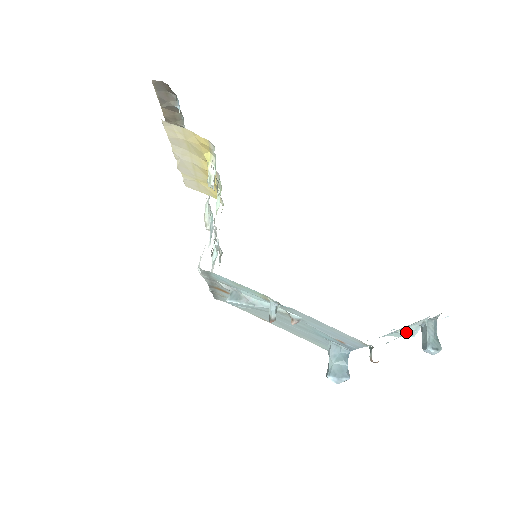
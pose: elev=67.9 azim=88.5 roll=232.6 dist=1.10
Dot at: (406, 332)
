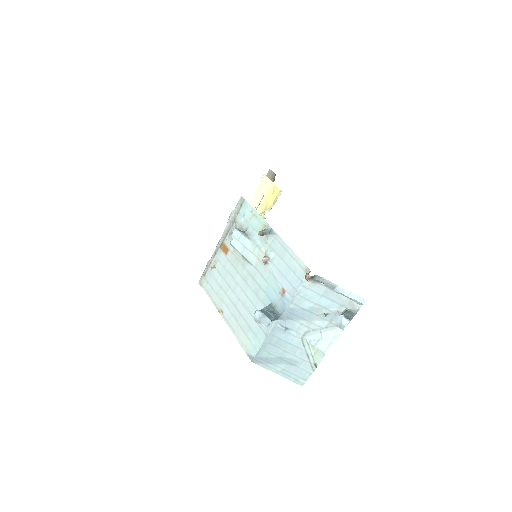
Dot at: (323, 341)
